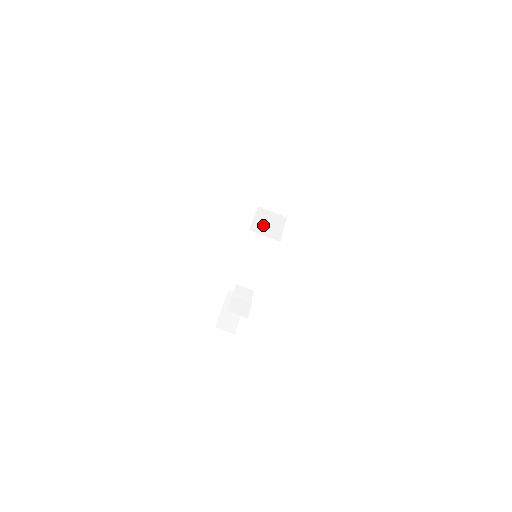
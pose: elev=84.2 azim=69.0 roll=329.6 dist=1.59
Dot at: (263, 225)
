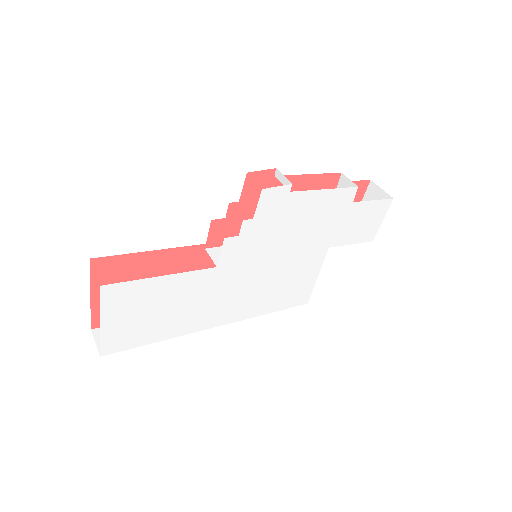
Dot at: occluded
